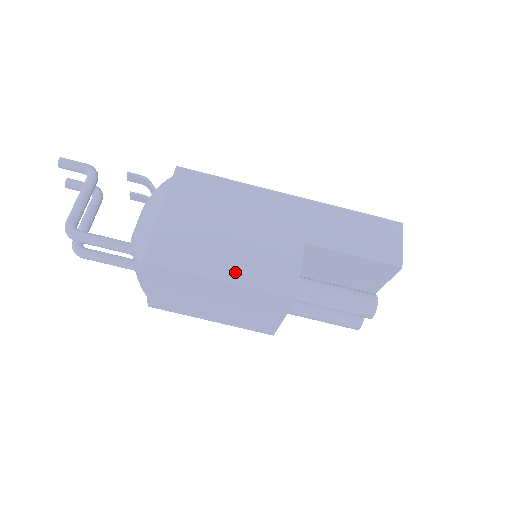
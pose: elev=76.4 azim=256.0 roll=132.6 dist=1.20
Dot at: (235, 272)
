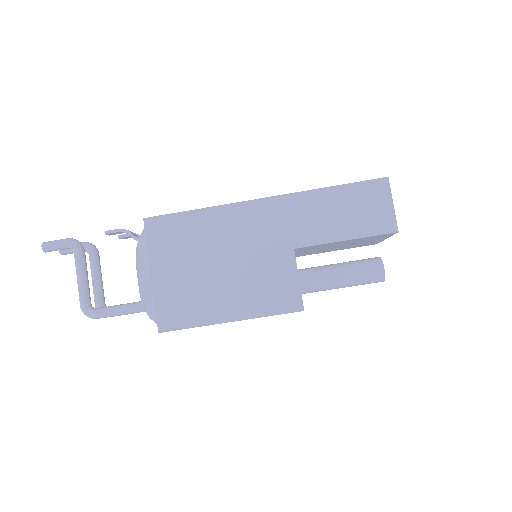
Dot at: (240, 308)
